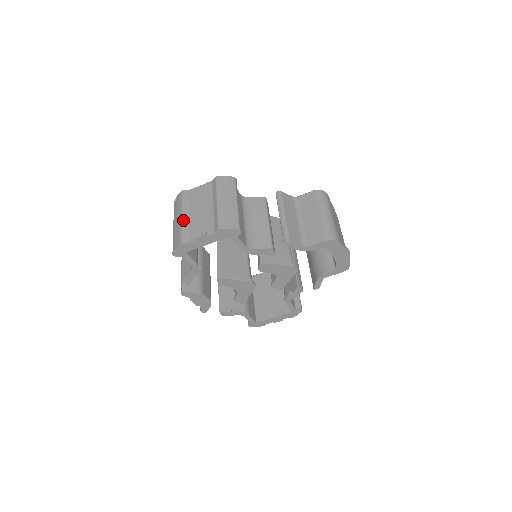
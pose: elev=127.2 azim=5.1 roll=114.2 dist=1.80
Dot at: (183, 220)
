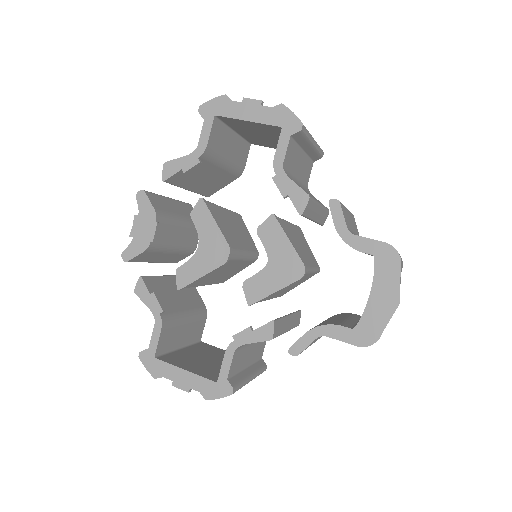
Dot at: occluded
